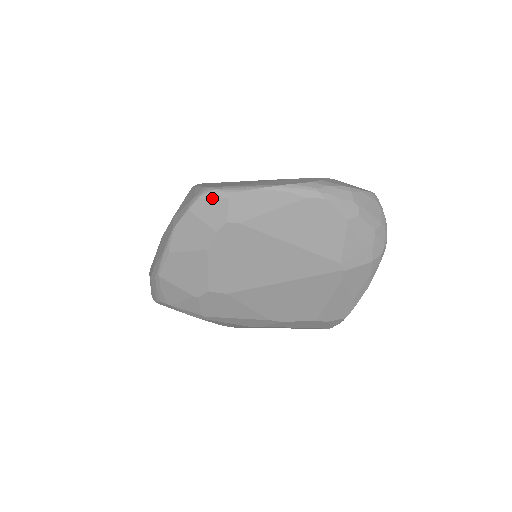
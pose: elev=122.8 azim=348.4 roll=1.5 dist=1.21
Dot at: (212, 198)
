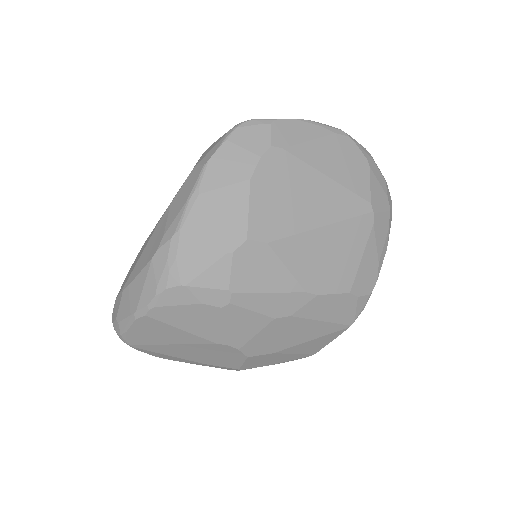
Dot at: (252, 125)
